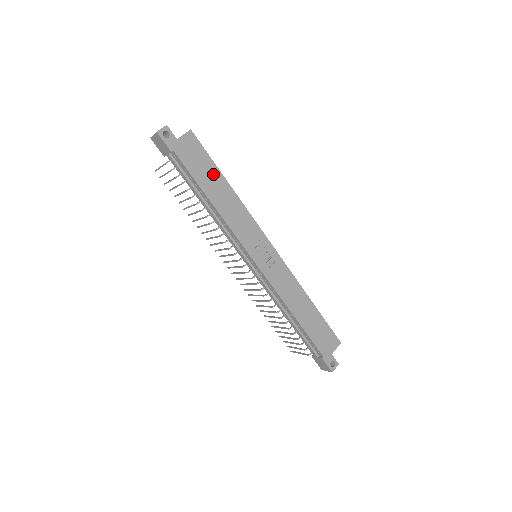
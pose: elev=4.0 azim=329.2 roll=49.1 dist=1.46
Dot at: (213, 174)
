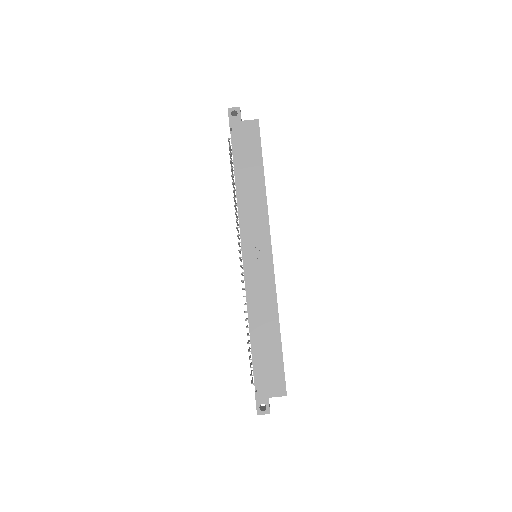
Dot at: (255, 163)
